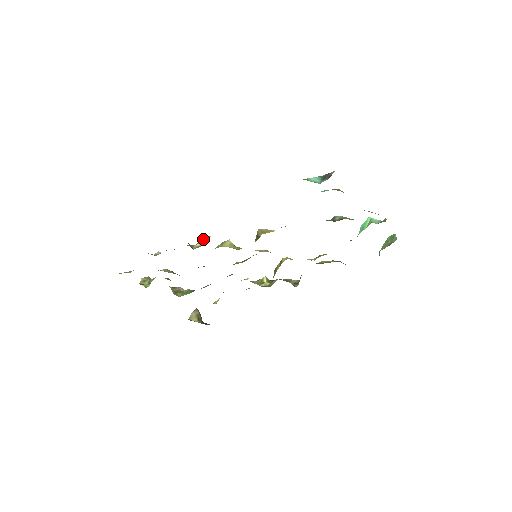
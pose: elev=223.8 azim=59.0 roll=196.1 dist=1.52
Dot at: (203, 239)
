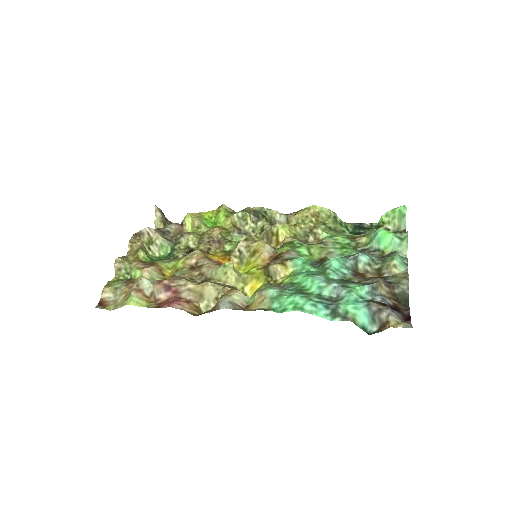
Dot at: (209, 292)
